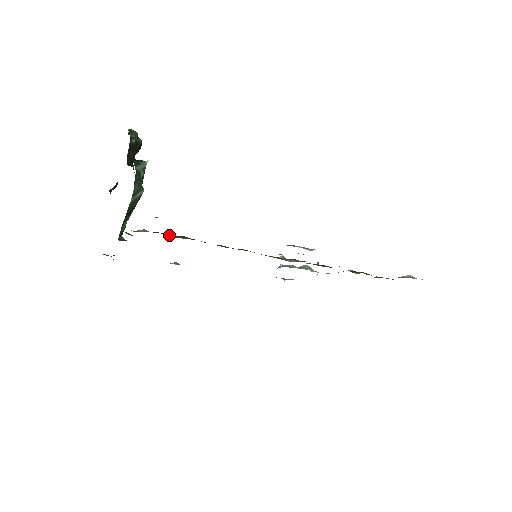
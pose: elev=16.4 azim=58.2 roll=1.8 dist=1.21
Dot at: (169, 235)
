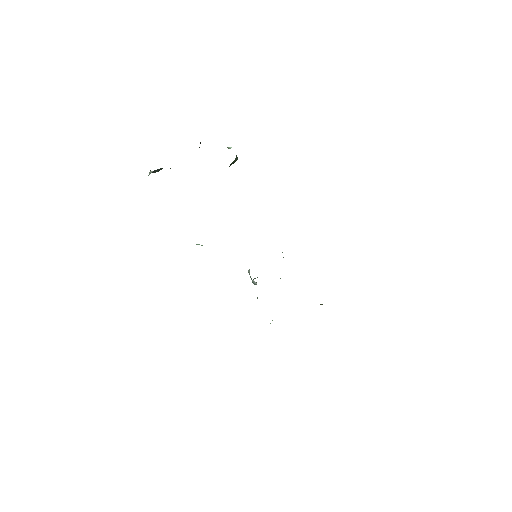
Dot at: occluded
